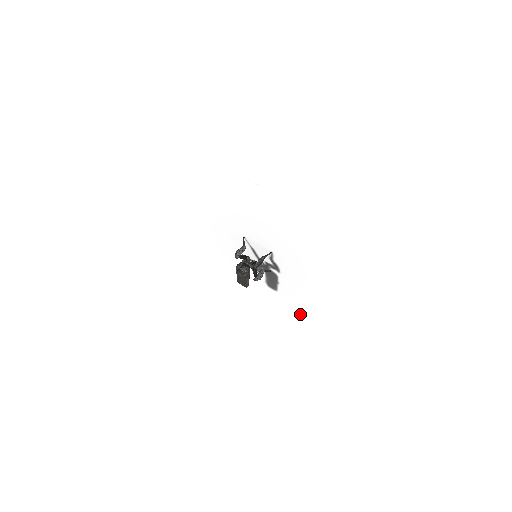
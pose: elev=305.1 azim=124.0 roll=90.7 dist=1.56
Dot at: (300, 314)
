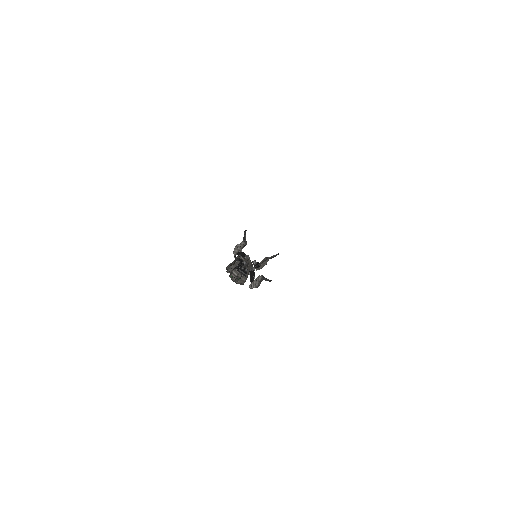
Dot at: occluded
